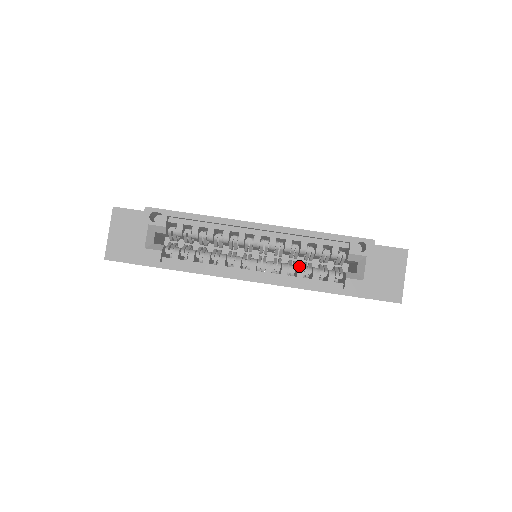
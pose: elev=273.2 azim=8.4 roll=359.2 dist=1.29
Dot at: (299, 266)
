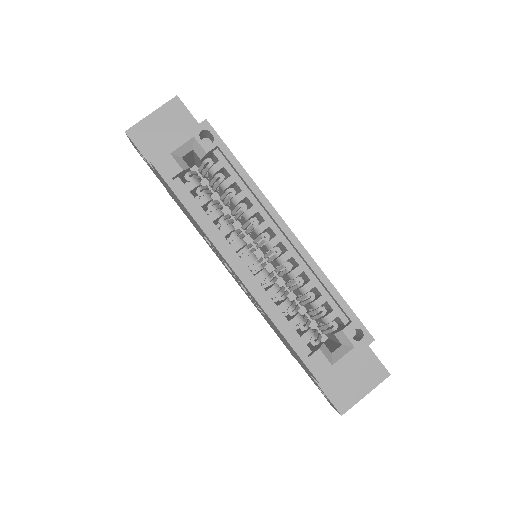
Dot at: (288, 299)
